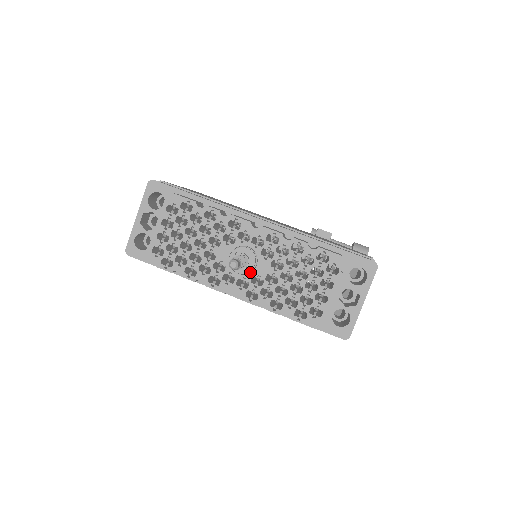
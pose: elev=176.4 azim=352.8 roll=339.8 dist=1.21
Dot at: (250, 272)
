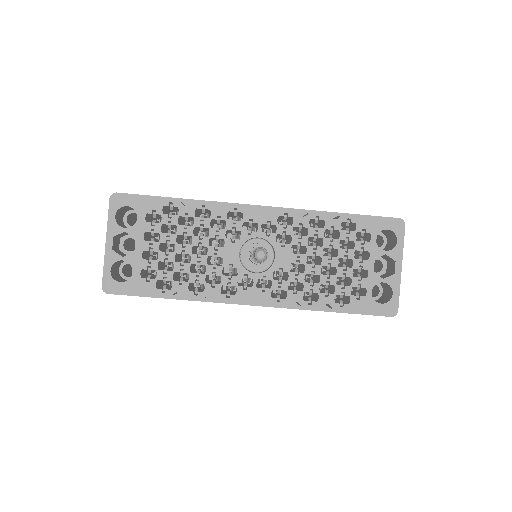
Dot at: occluded
